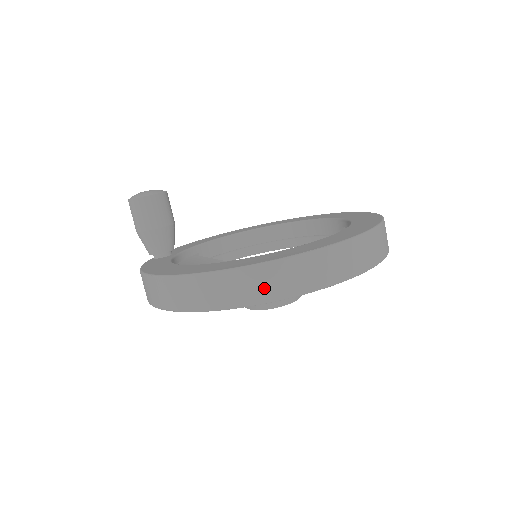
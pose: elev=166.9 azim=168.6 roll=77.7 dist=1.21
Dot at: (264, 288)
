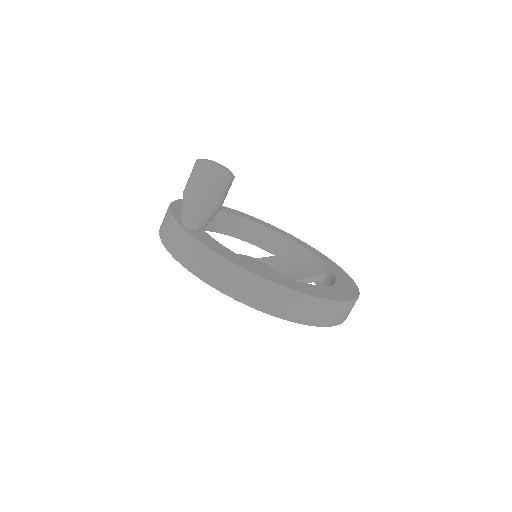
Dot at: (337, 317)
